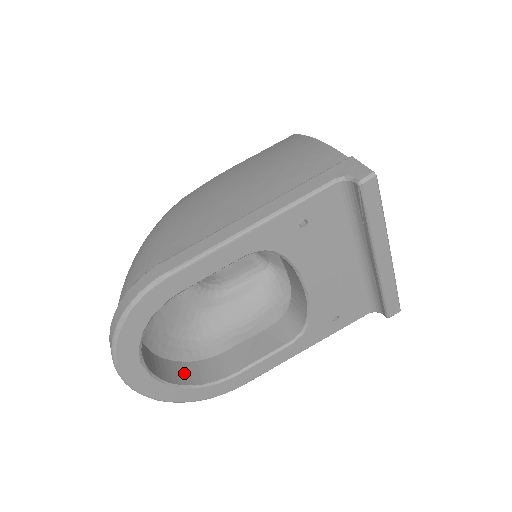
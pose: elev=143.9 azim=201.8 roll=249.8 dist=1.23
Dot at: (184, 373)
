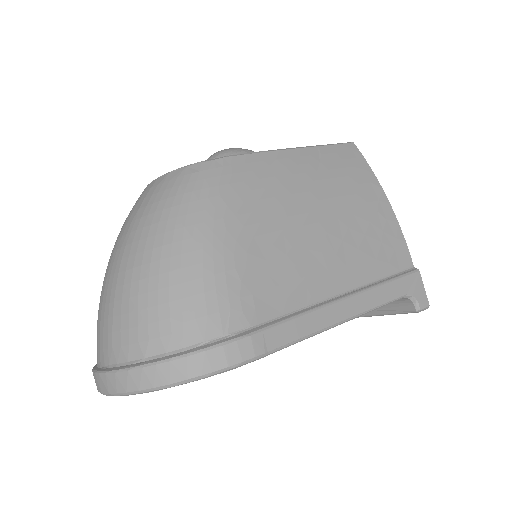
Dot at: occluded
